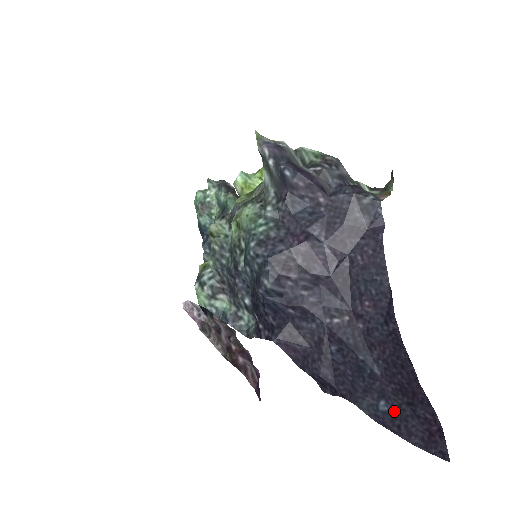
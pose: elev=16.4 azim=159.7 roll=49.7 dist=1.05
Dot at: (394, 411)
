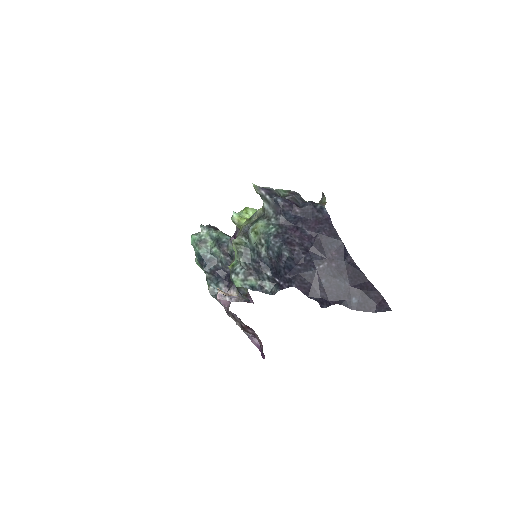
Dot at: (360, 300)
